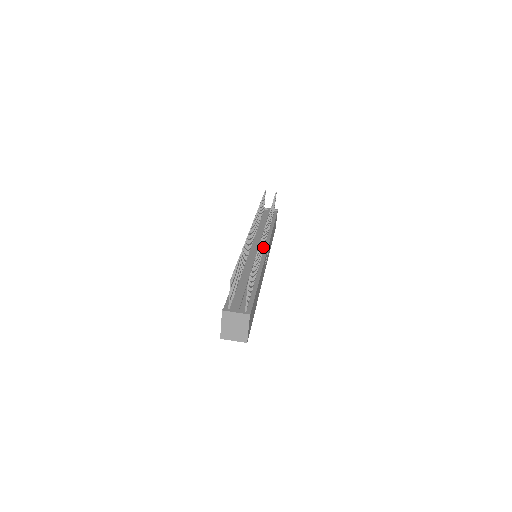
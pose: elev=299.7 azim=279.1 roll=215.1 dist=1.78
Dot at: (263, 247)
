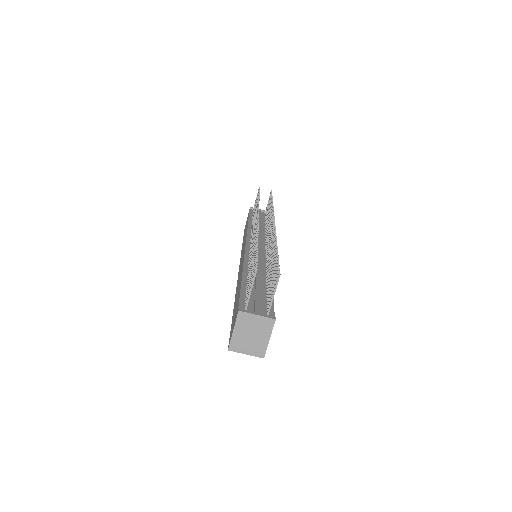
Dot at: occluded
